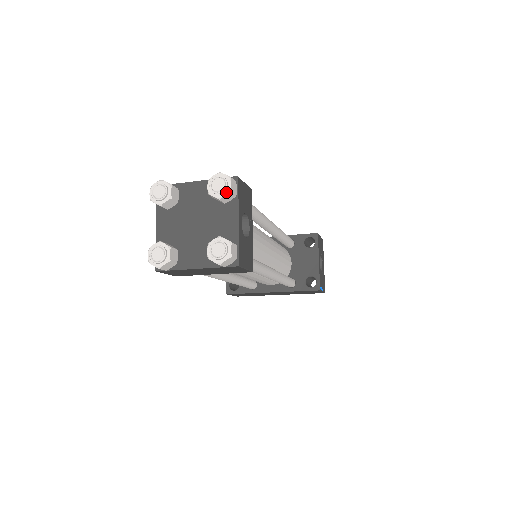
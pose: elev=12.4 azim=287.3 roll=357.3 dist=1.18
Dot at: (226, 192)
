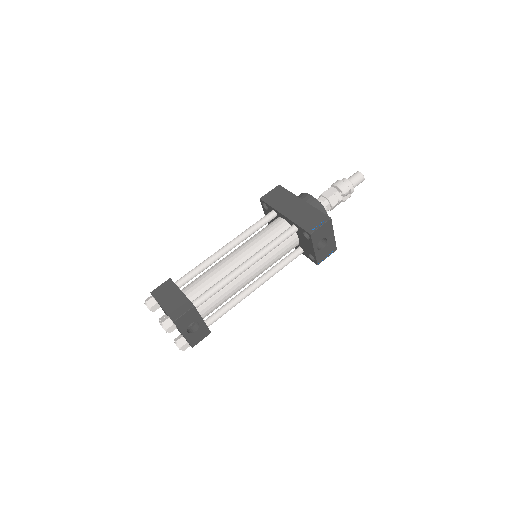
Dot at: occluded
